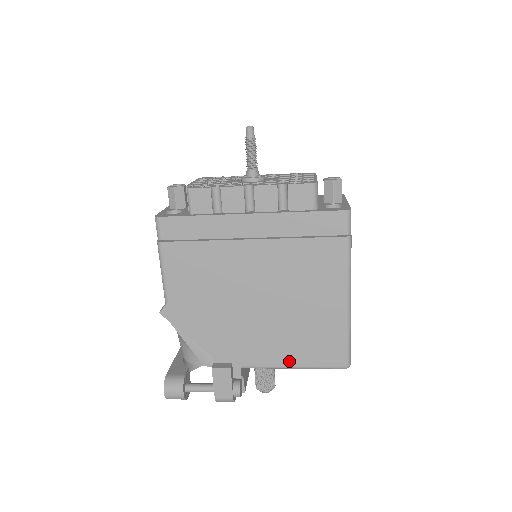
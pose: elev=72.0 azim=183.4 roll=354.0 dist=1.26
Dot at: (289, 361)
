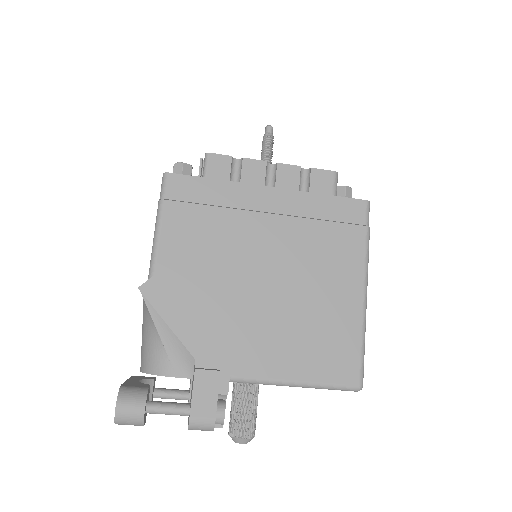
Dot at: (292, 373)
